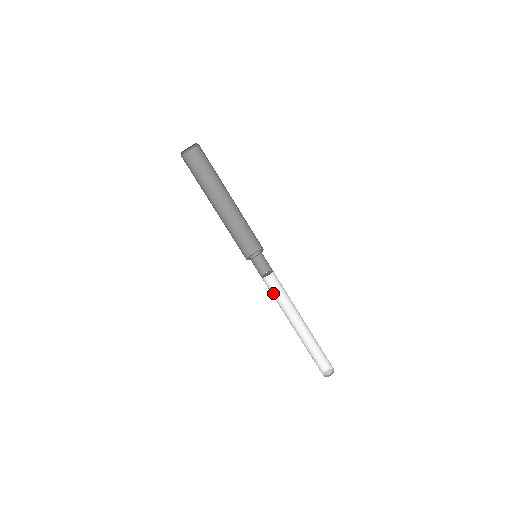
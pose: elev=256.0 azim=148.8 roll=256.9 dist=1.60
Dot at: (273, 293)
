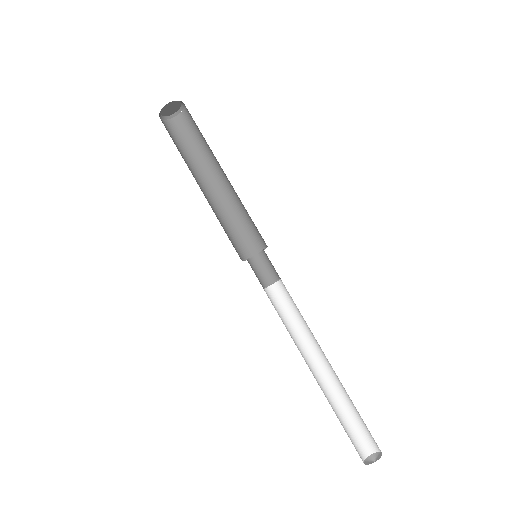
Dot at: (280, 317)
